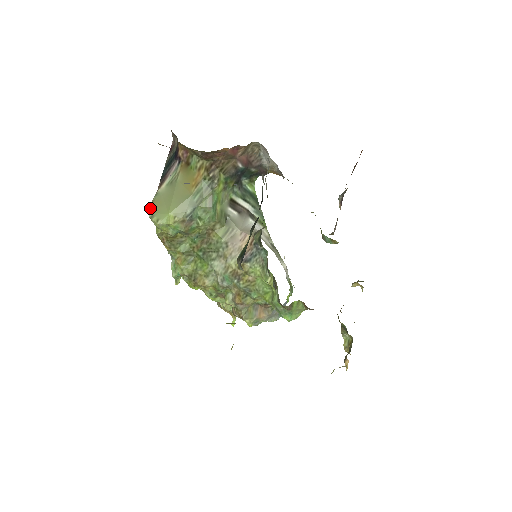
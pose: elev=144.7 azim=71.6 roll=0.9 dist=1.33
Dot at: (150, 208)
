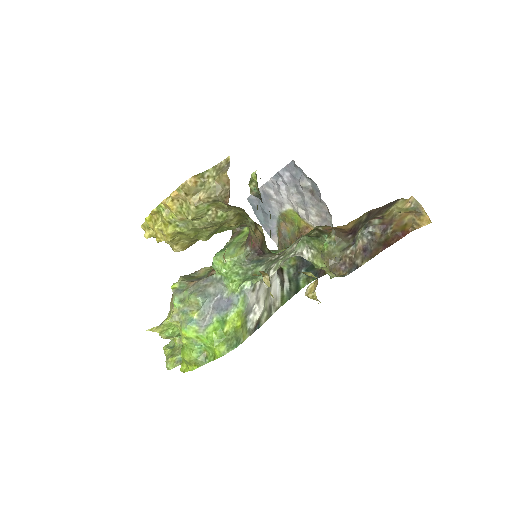
Dot at: occluded
